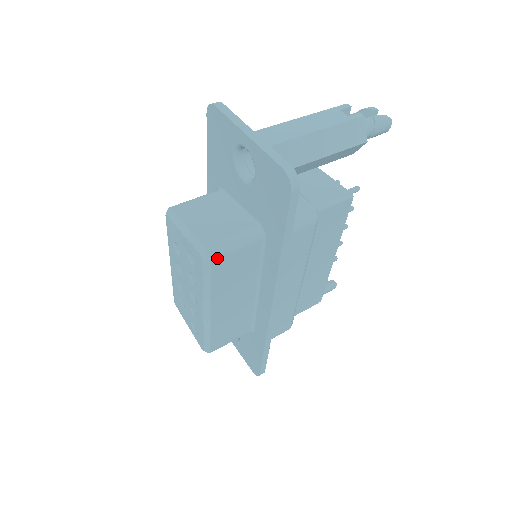
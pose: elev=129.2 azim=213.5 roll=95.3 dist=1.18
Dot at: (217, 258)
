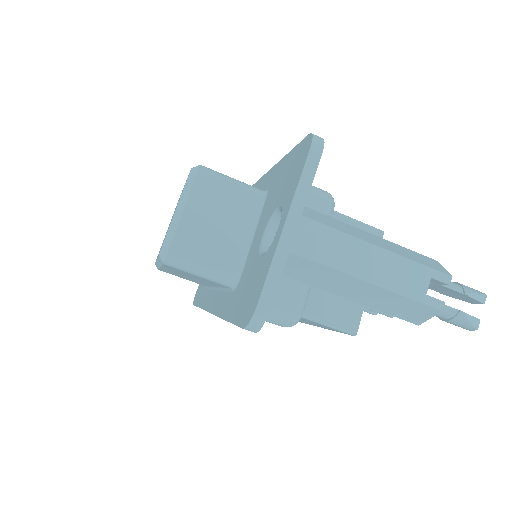
Dot at: (172, 266)
